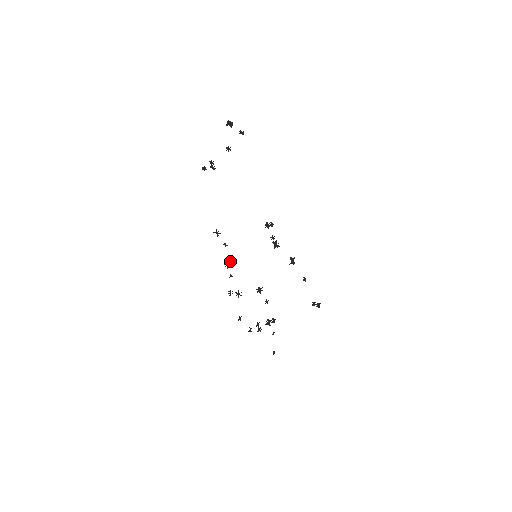
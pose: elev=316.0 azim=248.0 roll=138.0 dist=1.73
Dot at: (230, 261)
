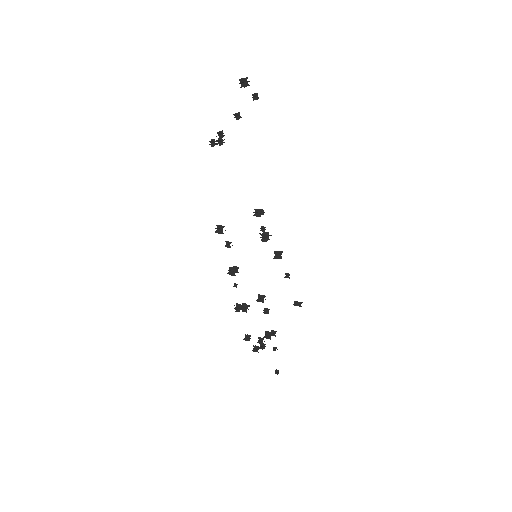
Dot at: occluded
